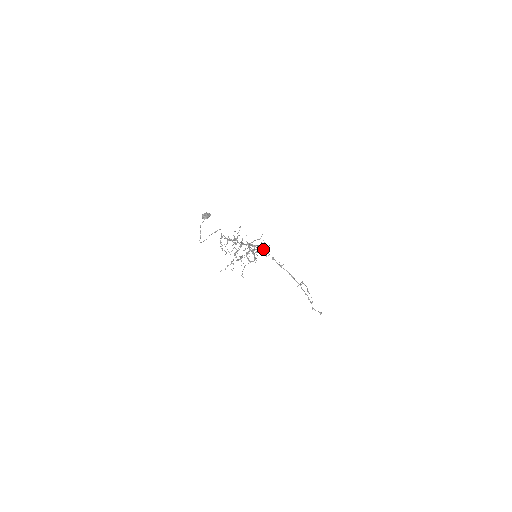
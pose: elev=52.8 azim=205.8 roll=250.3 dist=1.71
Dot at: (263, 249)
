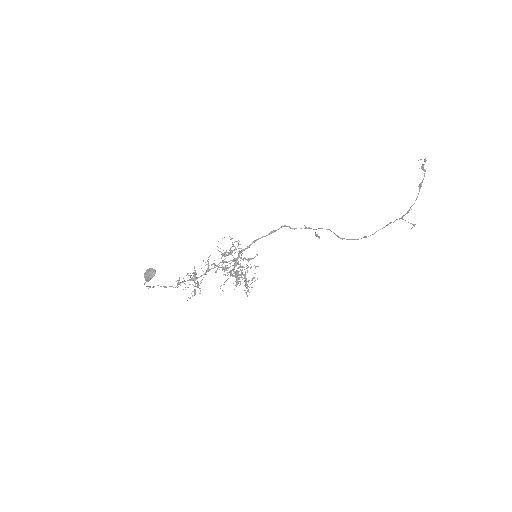
Dot at: (286, 226)
